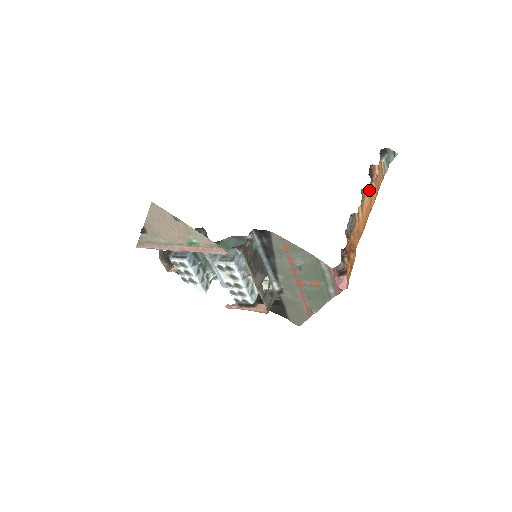
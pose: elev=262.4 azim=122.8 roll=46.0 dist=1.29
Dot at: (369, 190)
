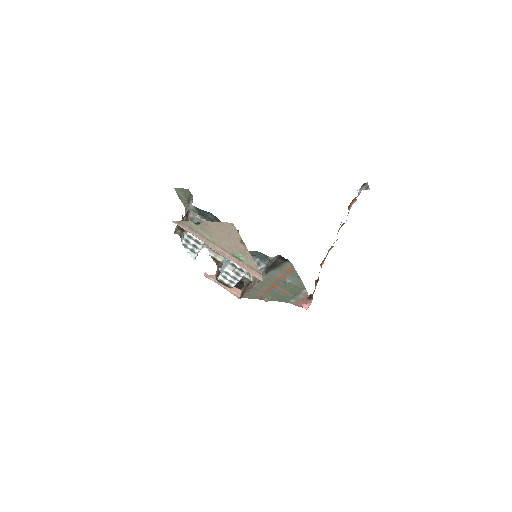
Dot at: occluded
